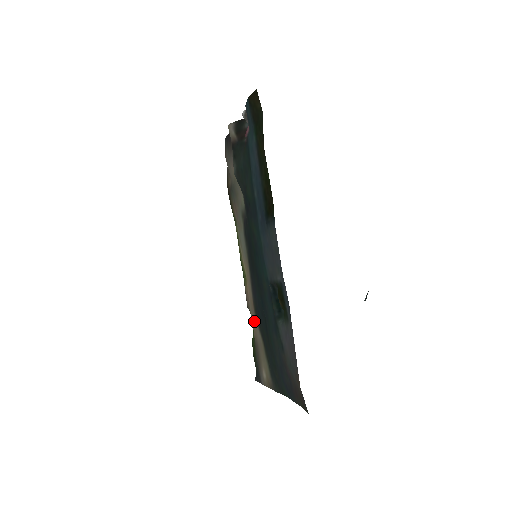
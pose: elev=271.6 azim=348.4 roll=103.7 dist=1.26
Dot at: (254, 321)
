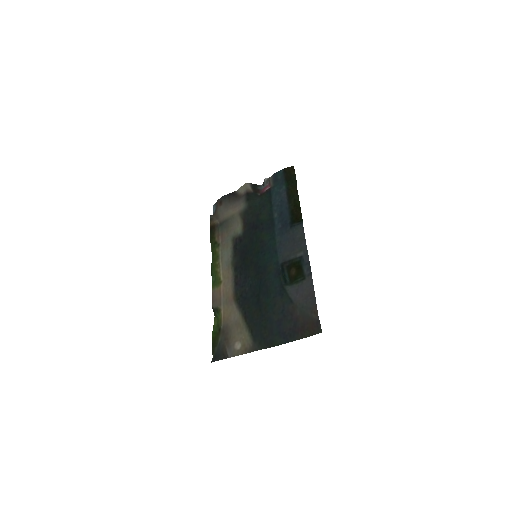
Dot at: (229, 309)
